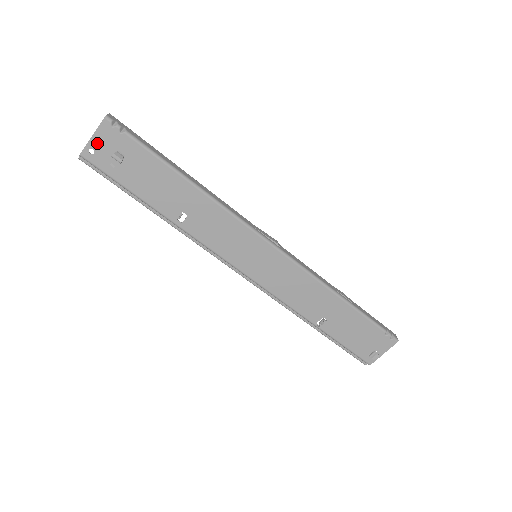
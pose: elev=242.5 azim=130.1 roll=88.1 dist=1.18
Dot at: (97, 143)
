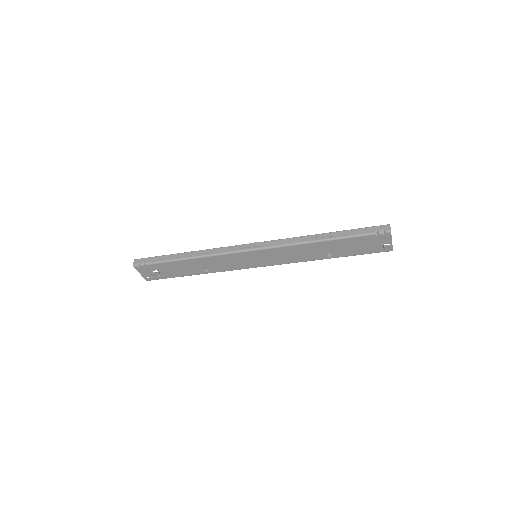
Dot at: (145, 274)
